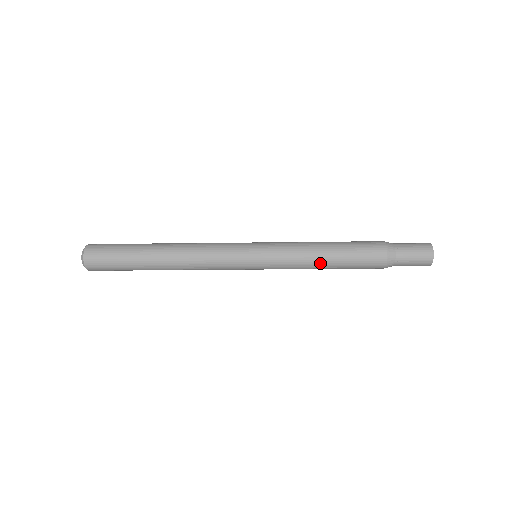
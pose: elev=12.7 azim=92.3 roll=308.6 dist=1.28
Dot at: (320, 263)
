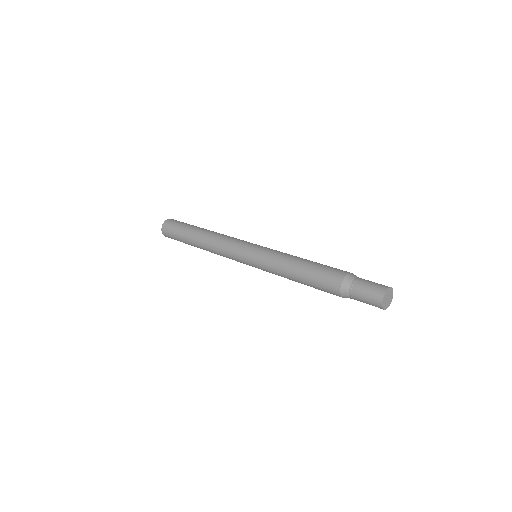
Dot at: occluded
